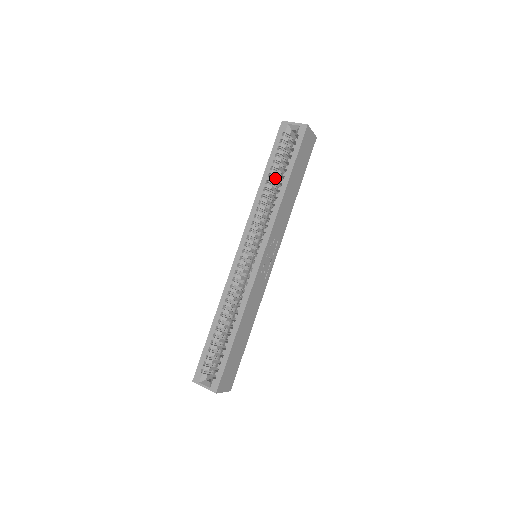
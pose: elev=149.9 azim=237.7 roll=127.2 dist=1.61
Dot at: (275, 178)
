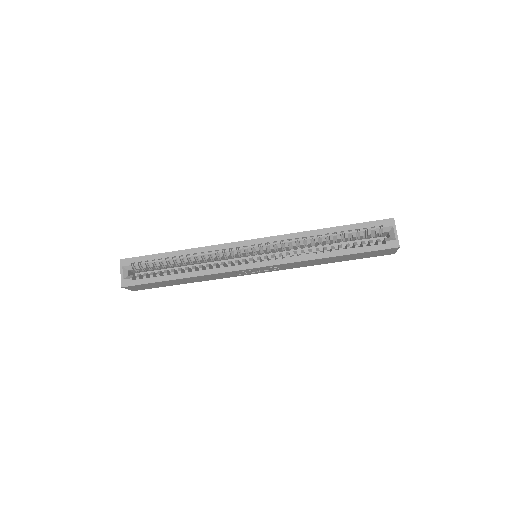
Dot at: occluded
